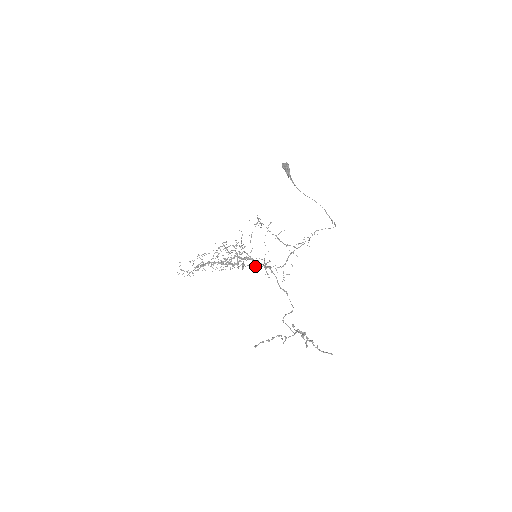
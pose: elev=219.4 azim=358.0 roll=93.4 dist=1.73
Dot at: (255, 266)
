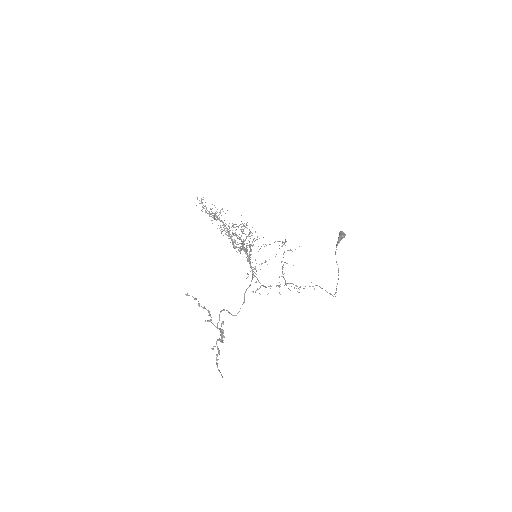
Dot at: occluded
